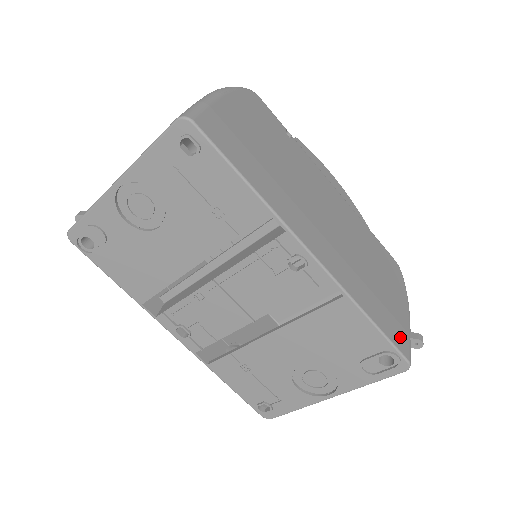
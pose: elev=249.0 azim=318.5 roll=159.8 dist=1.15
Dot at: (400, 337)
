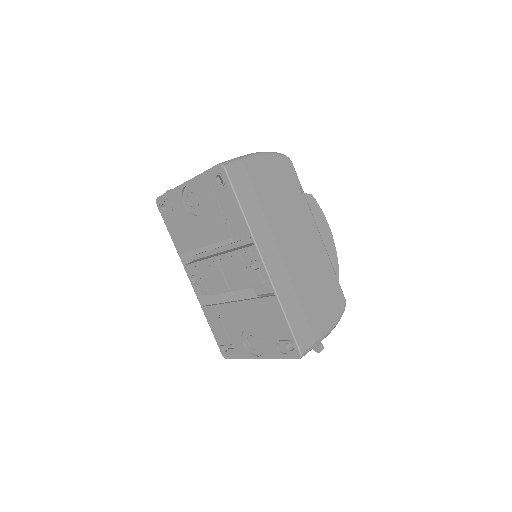
Dot at: (305, 338)
